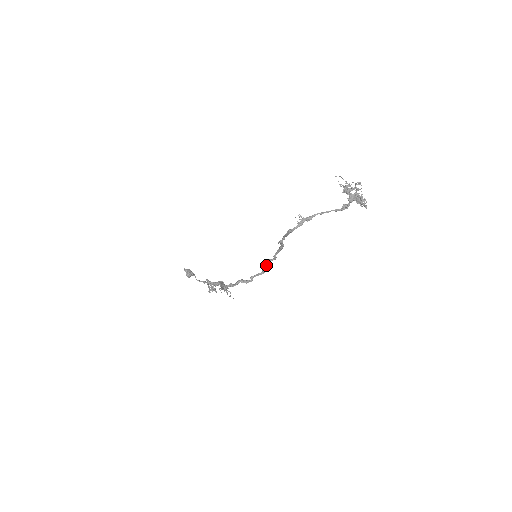
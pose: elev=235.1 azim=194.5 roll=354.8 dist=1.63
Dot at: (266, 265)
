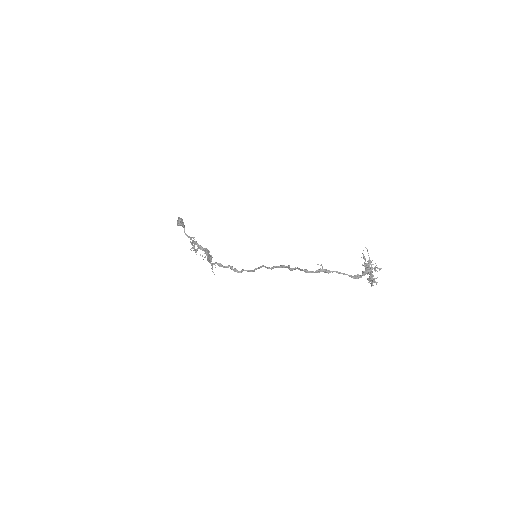
Dot at: occluded
